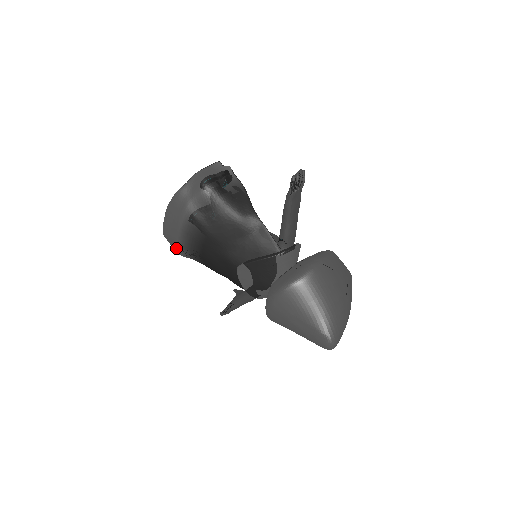
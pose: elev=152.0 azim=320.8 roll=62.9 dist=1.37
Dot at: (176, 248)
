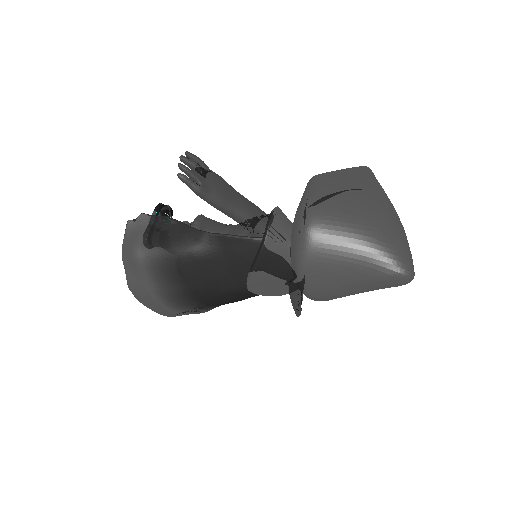
Dot at: occluded
